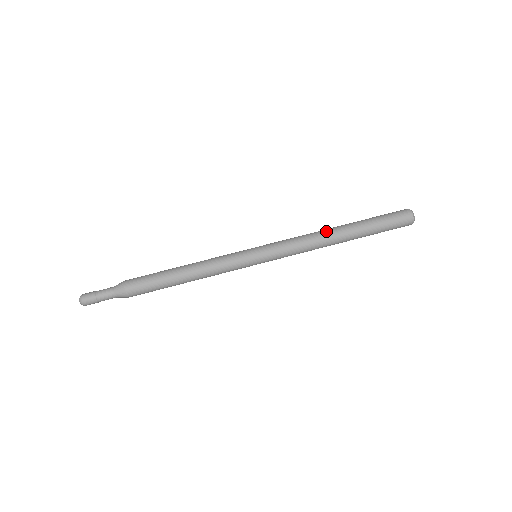
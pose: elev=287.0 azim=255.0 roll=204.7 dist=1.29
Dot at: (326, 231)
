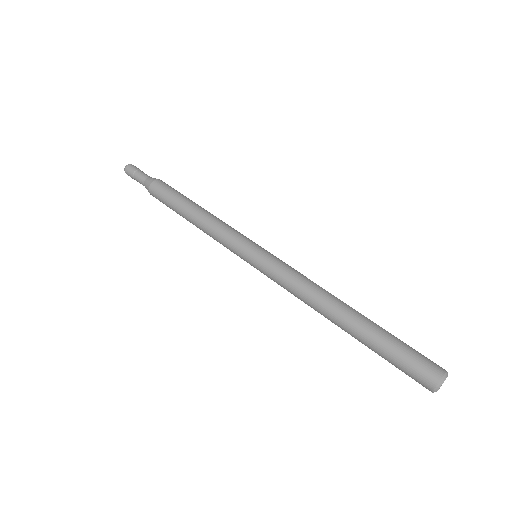
Dot at: (330, 299)
